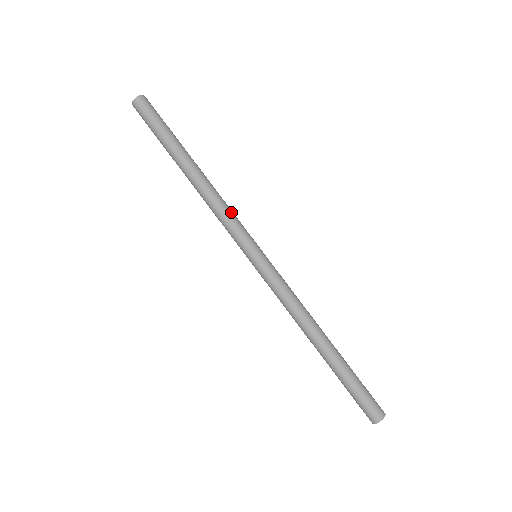
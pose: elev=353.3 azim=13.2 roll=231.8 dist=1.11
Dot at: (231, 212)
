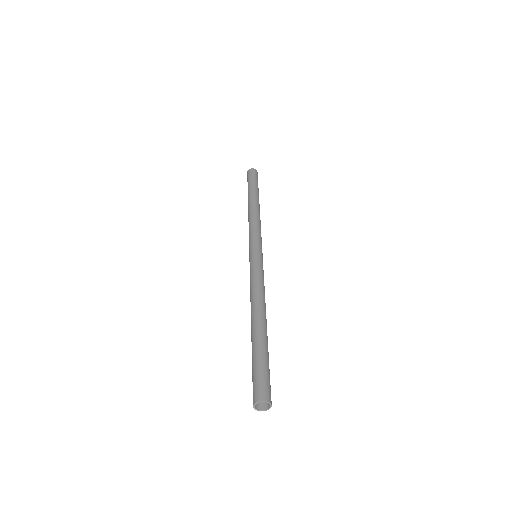
Dot at: (258, 227)
